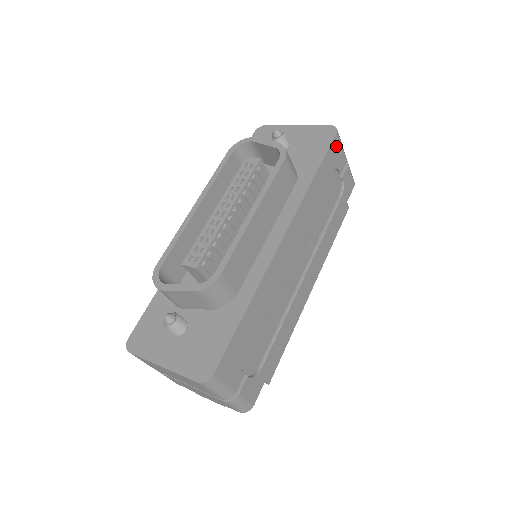
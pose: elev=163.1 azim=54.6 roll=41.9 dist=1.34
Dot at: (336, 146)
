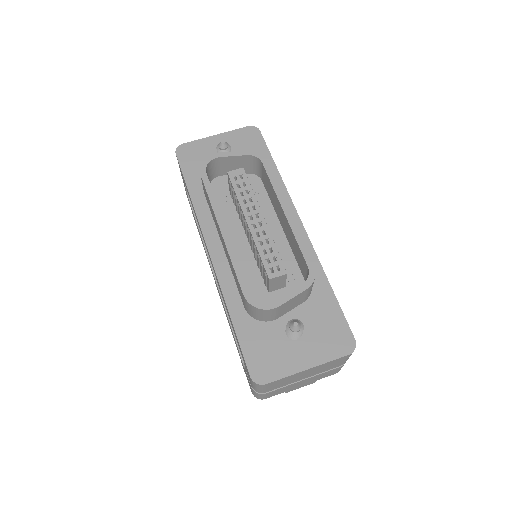
Dot at: occluded
